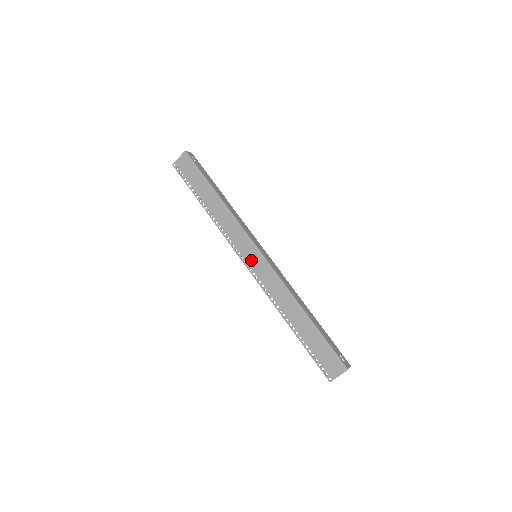
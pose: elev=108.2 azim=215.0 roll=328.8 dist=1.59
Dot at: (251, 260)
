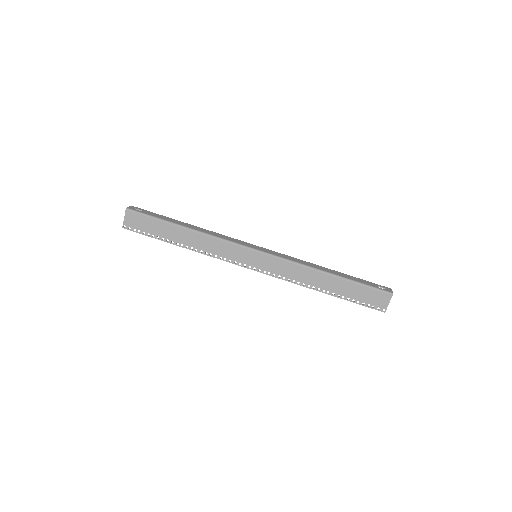
Dot at: (255, 262)
